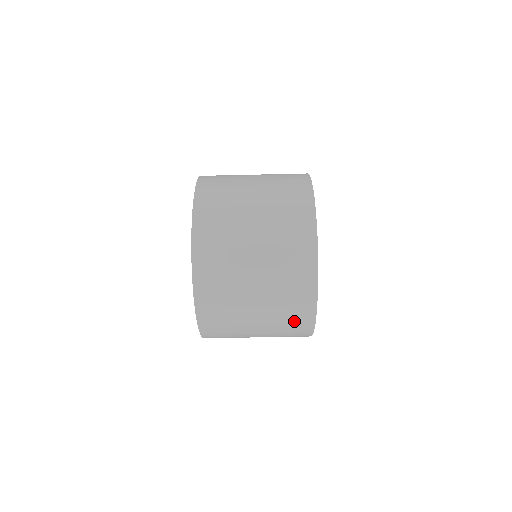
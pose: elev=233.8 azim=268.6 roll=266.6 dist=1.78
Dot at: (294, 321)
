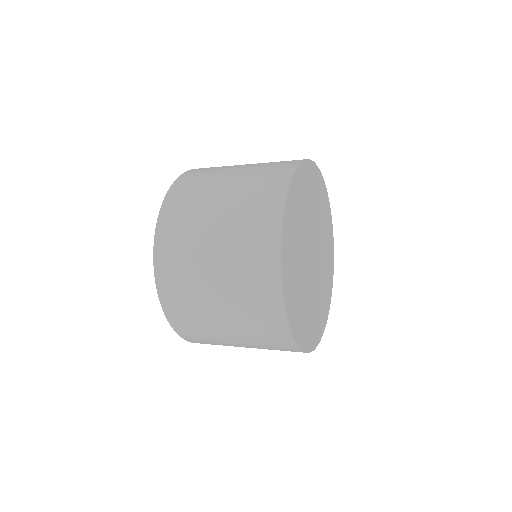
Dot at: occluded
